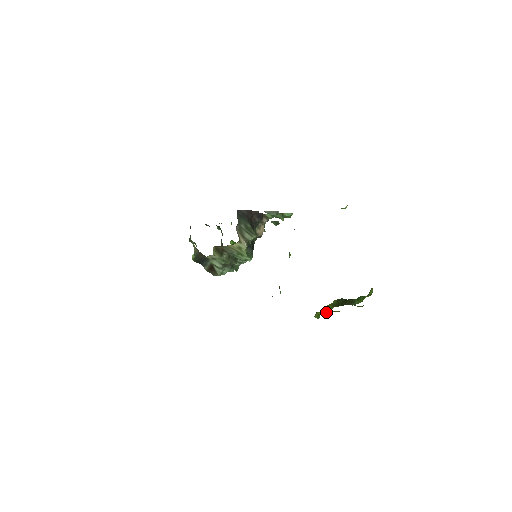
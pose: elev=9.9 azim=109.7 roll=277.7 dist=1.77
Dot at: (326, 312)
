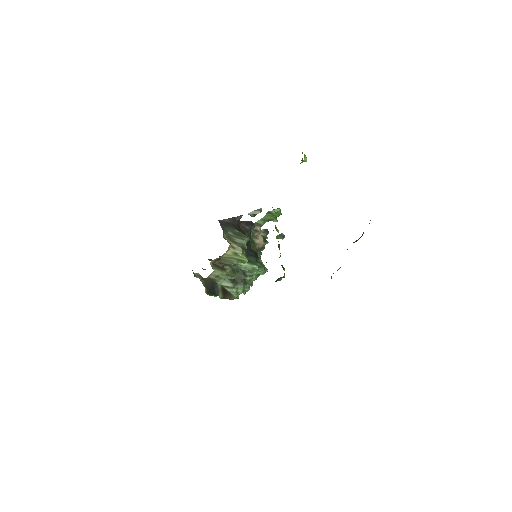
Dot at: occluded
